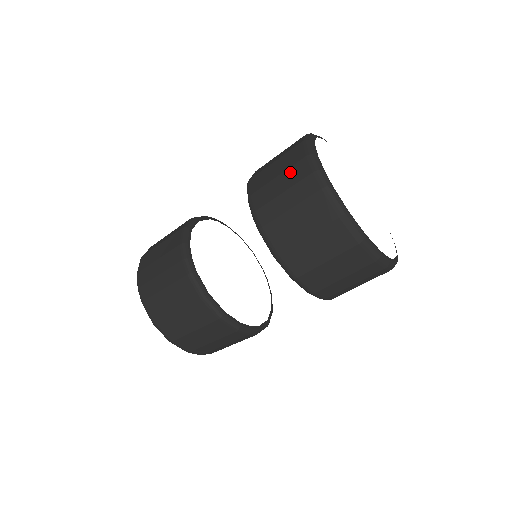
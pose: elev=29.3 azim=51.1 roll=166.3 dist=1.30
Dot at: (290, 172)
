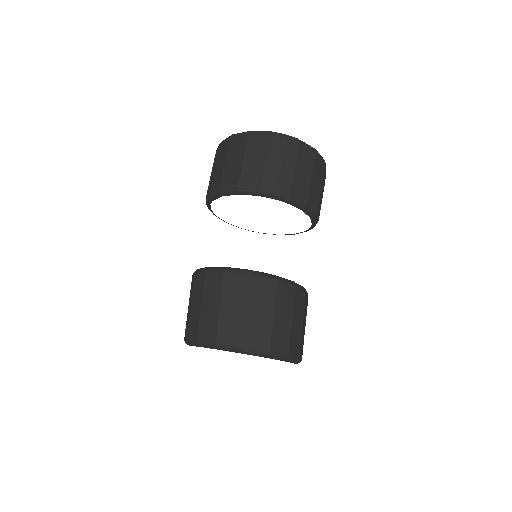
Dot at: occluded
